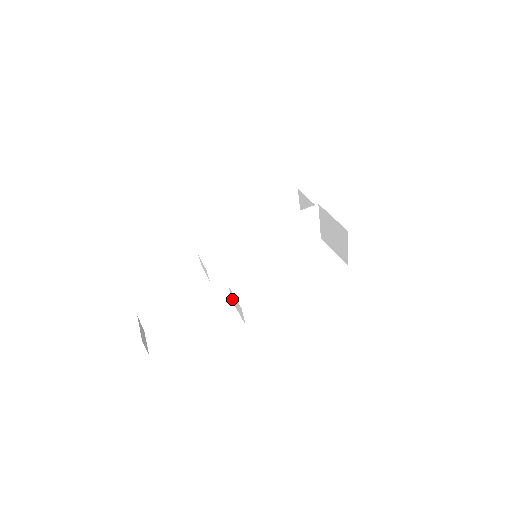
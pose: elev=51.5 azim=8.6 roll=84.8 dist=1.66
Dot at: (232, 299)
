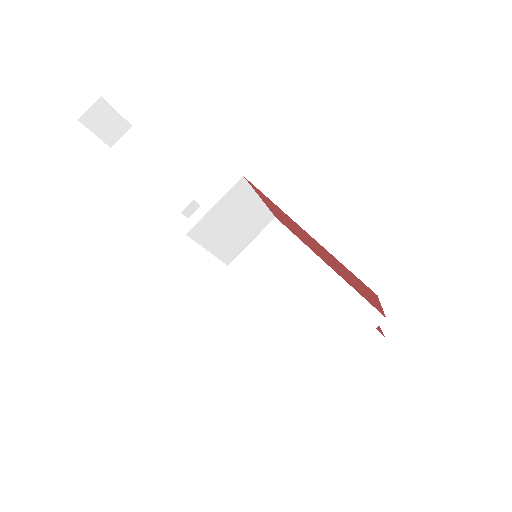
Dot at: (180, 209)
